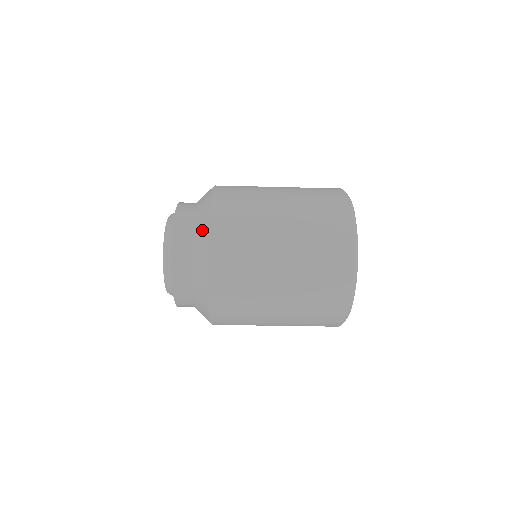
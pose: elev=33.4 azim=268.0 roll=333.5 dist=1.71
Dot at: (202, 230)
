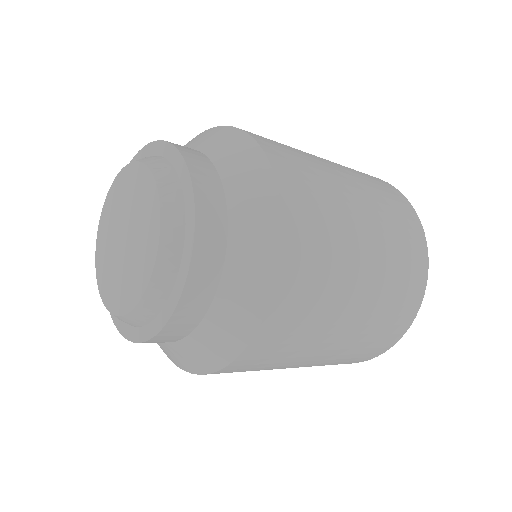
Dot at: (244, 310)
